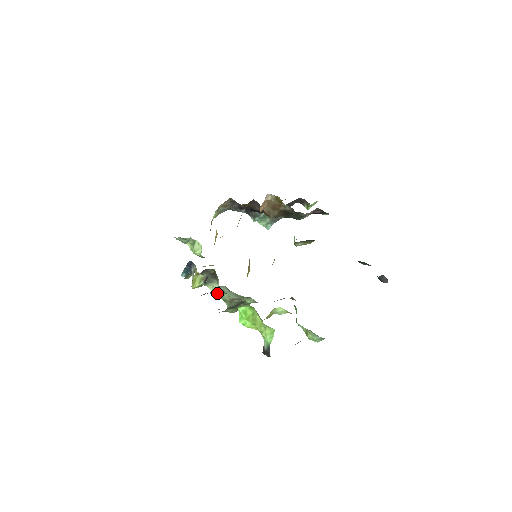
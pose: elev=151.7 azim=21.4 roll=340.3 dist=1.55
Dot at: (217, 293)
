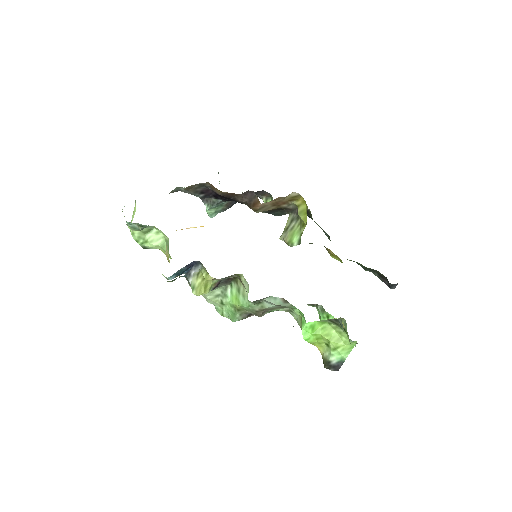
Dot at: (255, 304)
